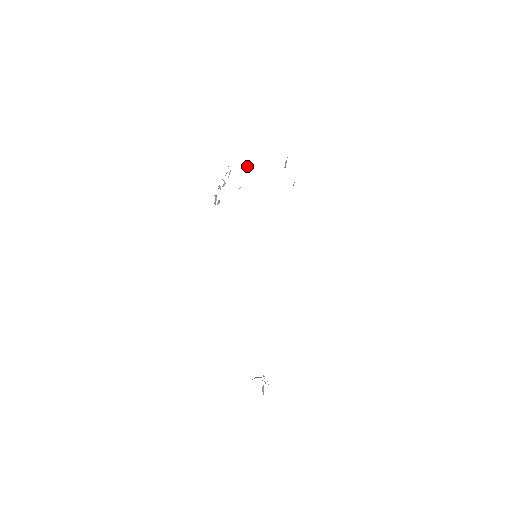
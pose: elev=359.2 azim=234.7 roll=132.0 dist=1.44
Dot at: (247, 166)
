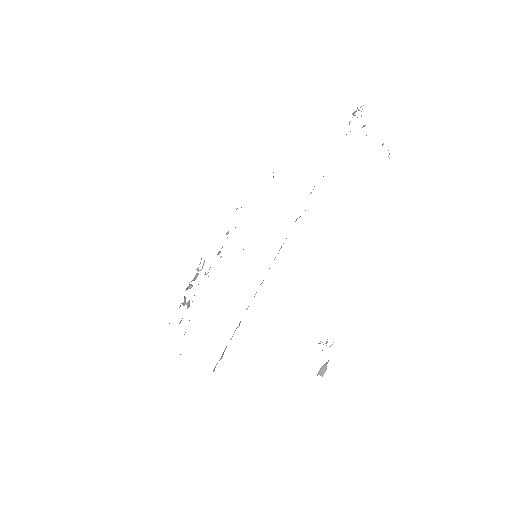
Dot at: occluded
